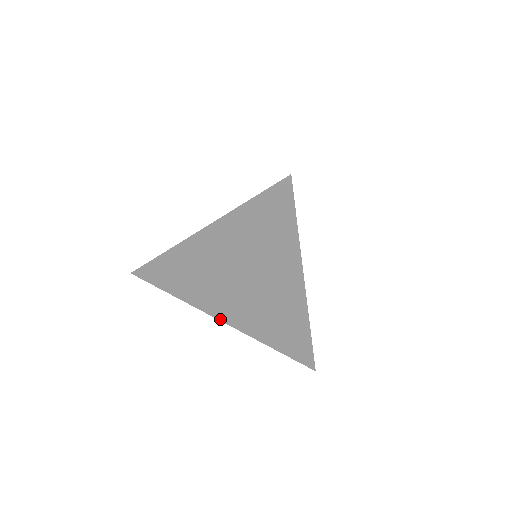
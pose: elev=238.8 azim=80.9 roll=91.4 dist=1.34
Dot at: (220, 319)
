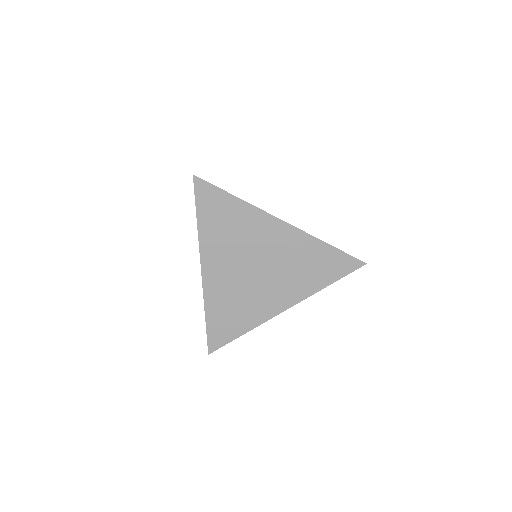
Dot at: (282, 311)
